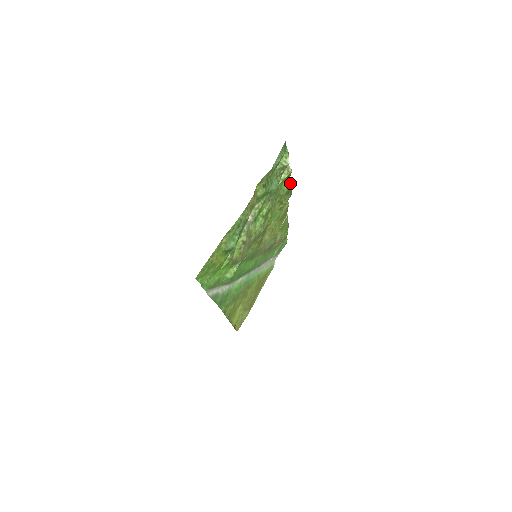
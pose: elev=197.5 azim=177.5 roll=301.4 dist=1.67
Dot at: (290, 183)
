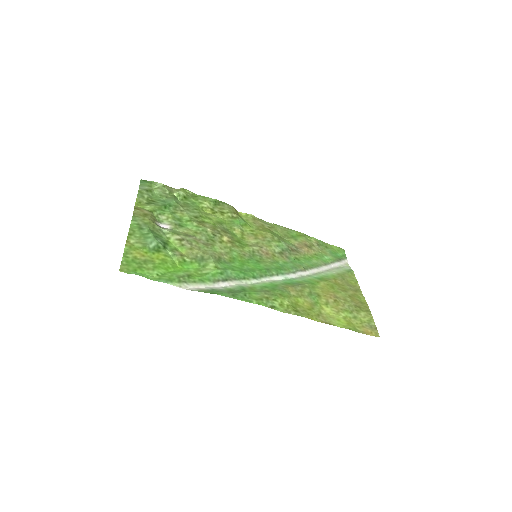
Dot at: (205, 198)
